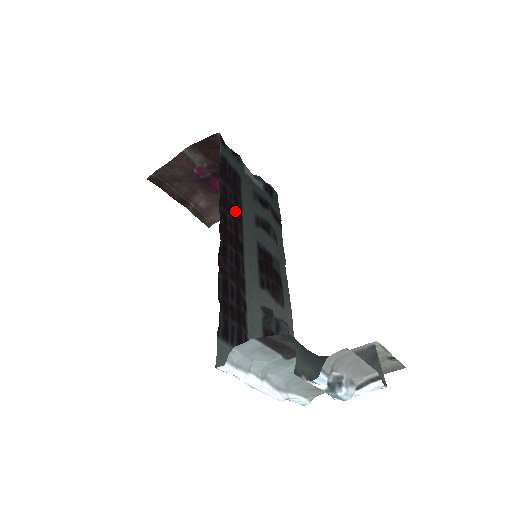
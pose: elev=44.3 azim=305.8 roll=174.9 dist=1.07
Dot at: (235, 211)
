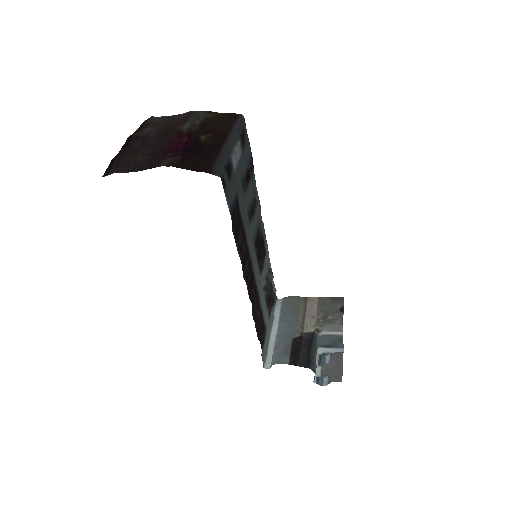
Dot at: (246, 251)
